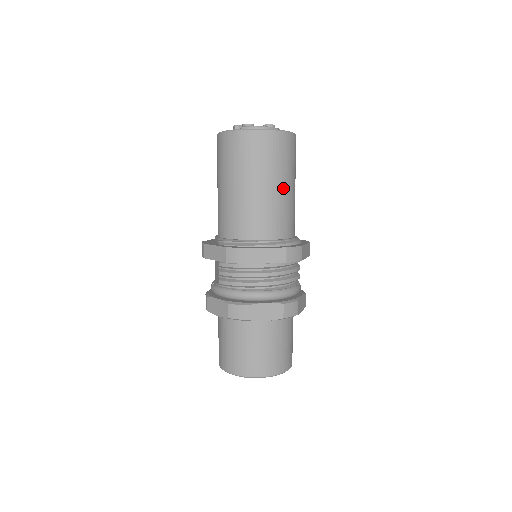
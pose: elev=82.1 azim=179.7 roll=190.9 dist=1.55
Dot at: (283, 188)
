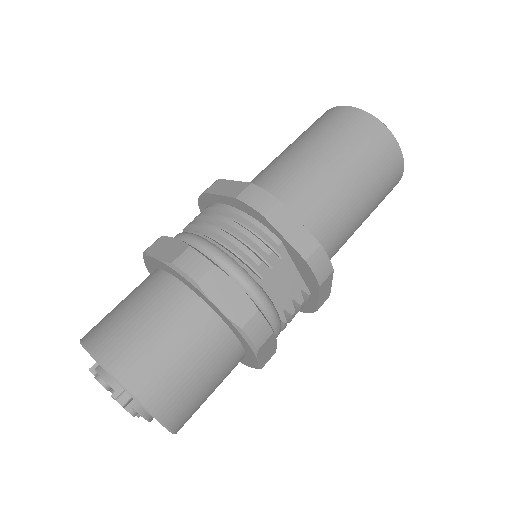
Dot at: (320, 155)
